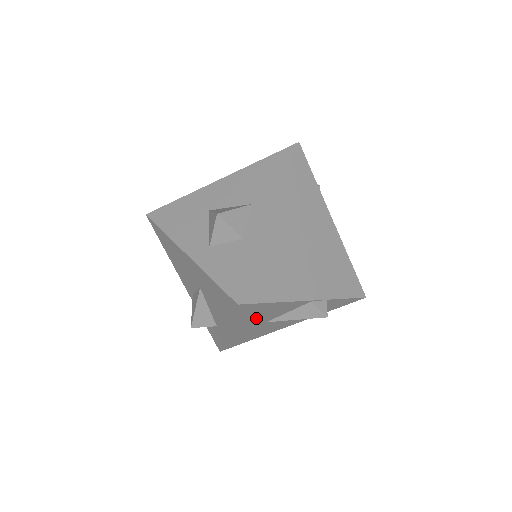
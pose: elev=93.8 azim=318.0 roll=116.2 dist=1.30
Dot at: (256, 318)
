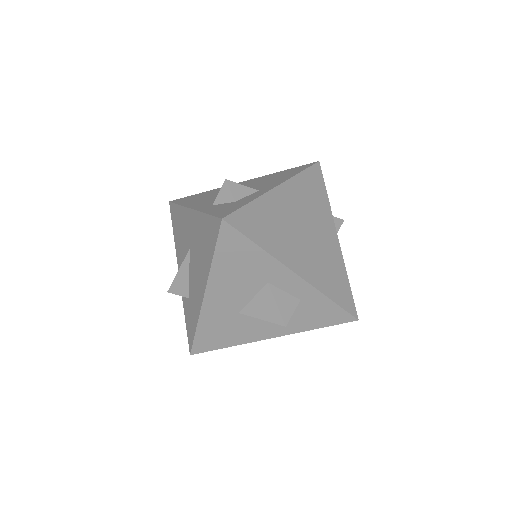
Dot at: occluded
